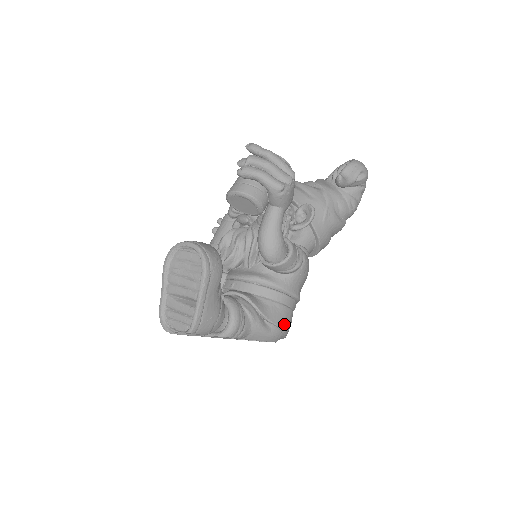
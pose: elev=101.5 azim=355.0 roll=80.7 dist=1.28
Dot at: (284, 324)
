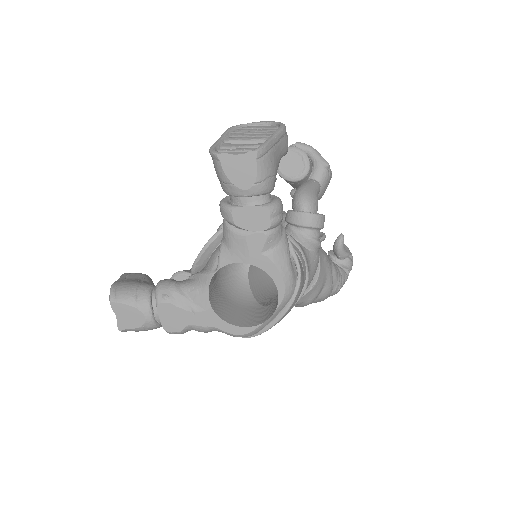
Dot at: (302, 276)
